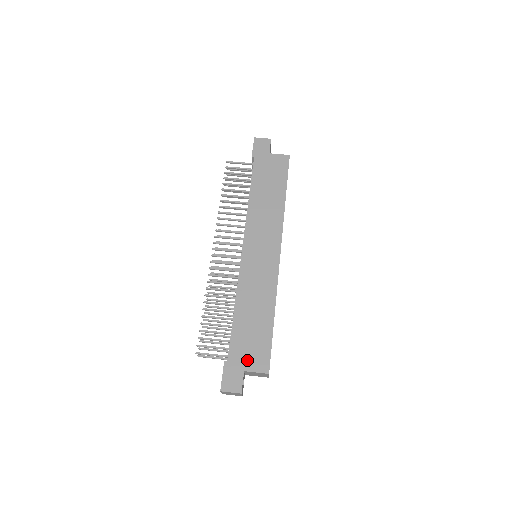
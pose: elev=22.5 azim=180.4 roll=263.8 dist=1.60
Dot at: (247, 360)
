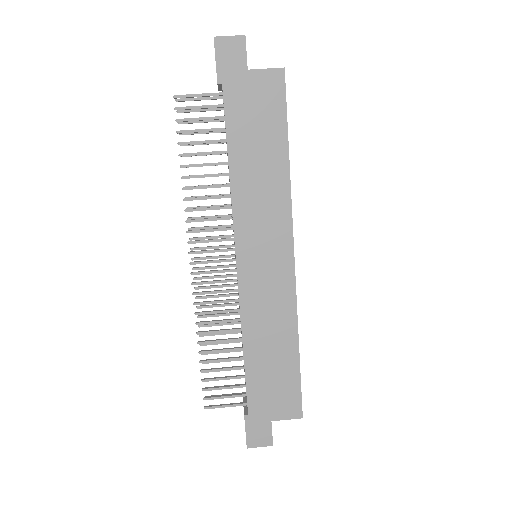
Dot at: (273, 408)
